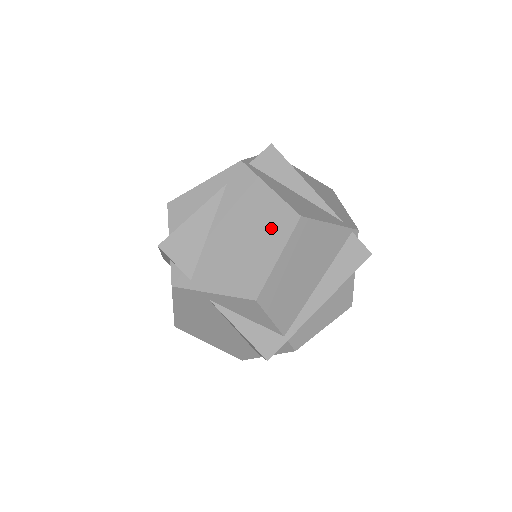
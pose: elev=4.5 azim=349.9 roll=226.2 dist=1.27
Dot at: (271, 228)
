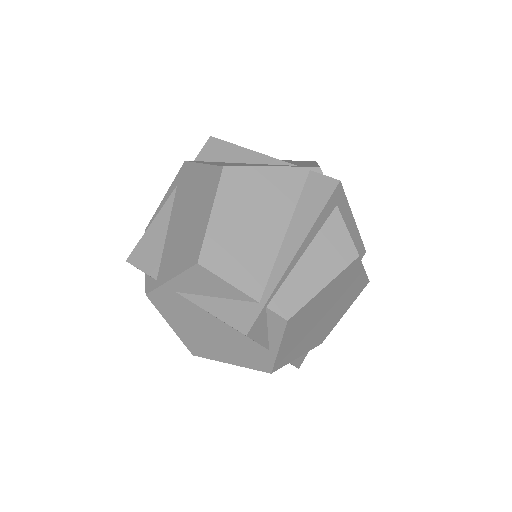
Dot at: (204, 194)
